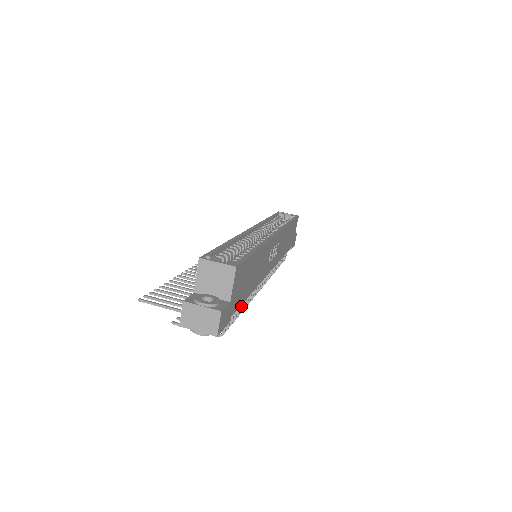
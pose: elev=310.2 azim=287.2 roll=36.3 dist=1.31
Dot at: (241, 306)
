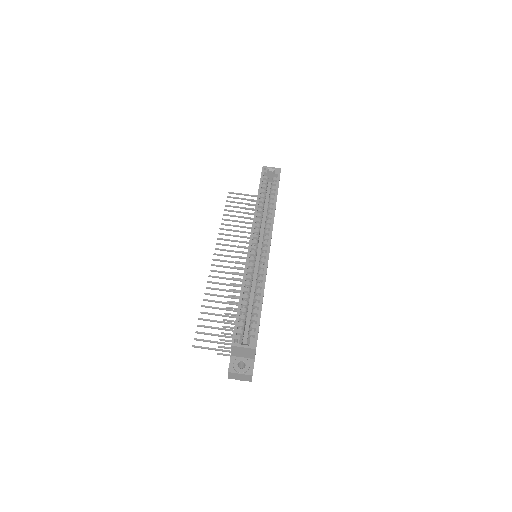
Dot at: occluded
